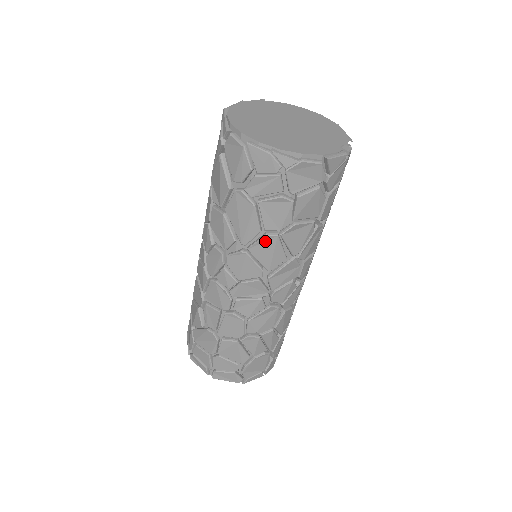
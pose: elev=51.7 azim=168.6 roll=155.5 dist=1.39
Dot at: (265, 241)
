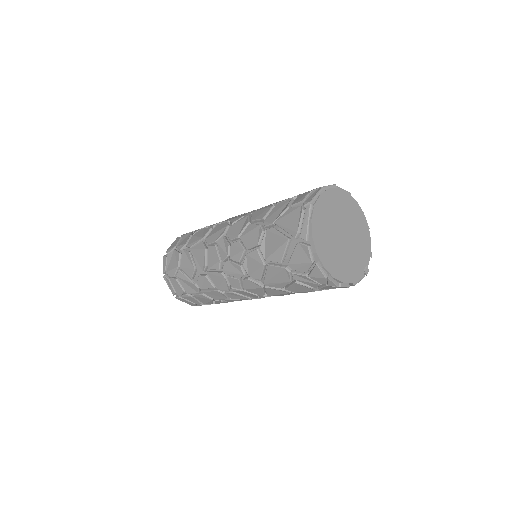
Dot at: (280, 291)
